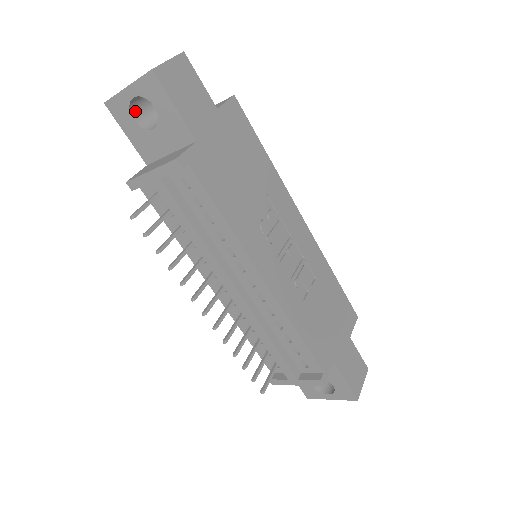
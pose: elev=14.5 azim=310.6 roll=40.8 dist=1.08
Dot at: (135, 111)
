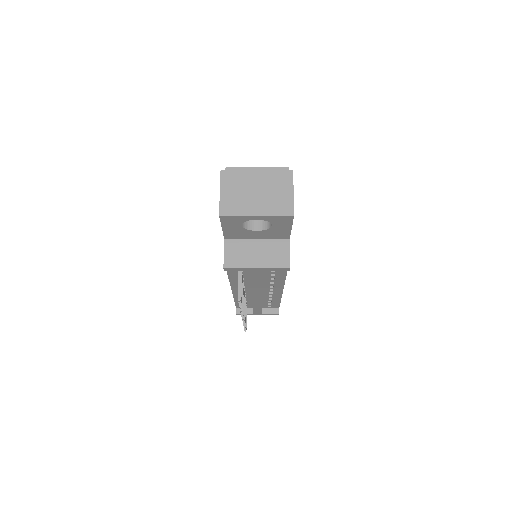
Dot at: occluded
